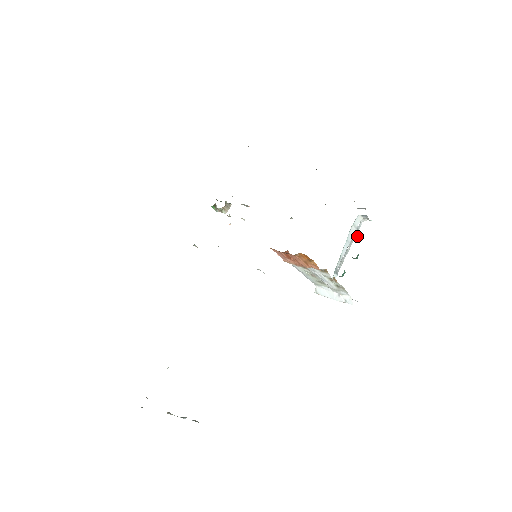
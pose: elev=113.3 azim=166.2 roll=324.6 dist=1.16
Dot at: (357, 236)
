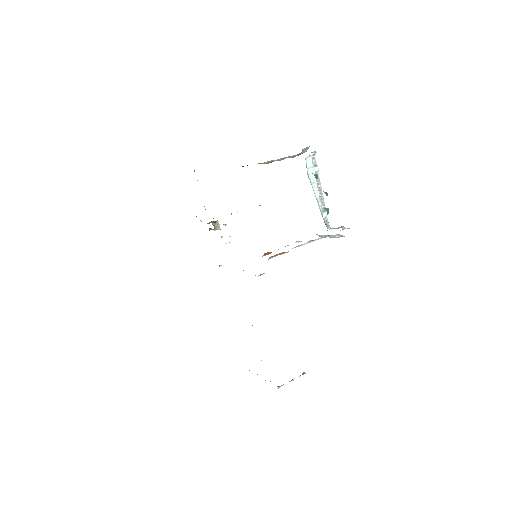
Dot at: occluded
